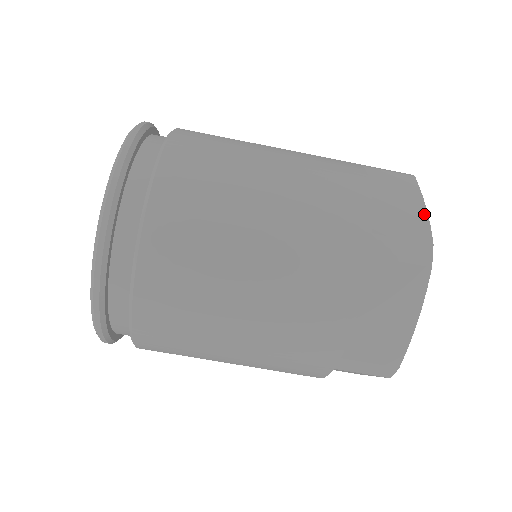
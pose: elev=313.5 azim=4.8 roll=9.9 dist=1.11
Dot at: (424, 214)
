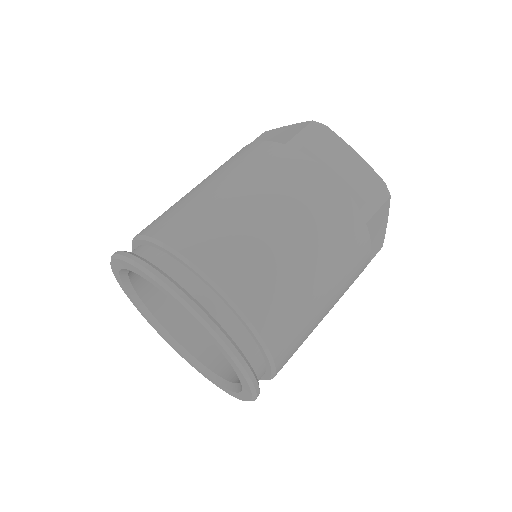
Dot at: (361, 160)
